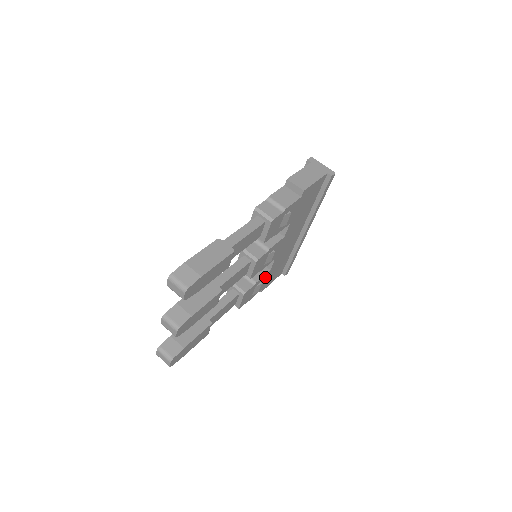
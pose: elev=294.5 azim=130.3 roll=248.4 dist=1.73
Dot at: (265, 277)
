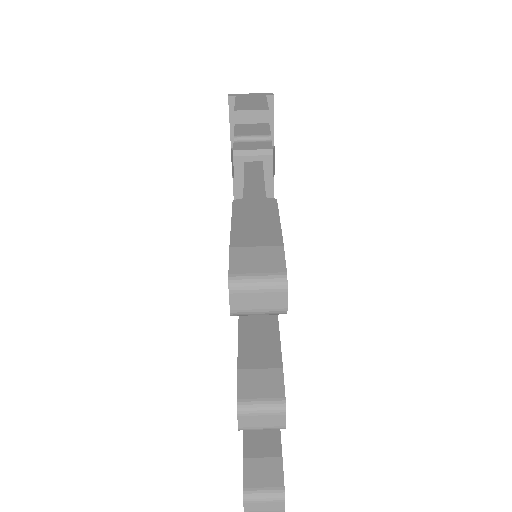
Dot at: occluded
